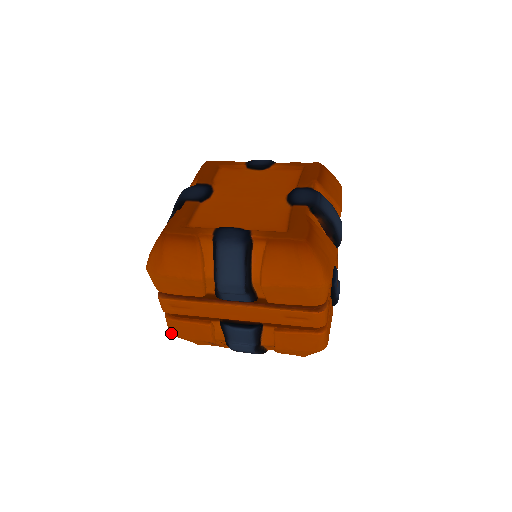
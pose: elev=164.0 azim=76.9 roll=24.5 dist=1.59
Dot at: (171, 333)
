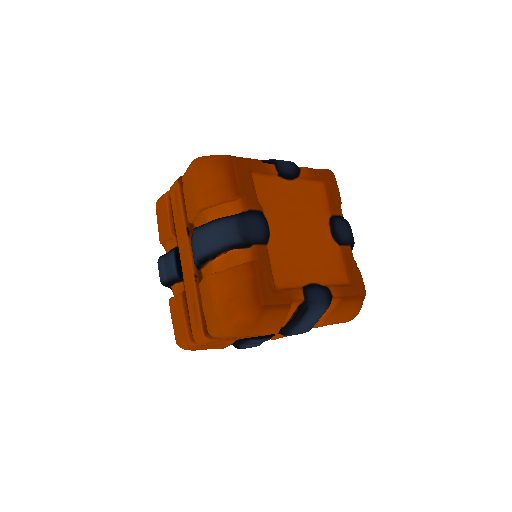
Dot at: occluded
